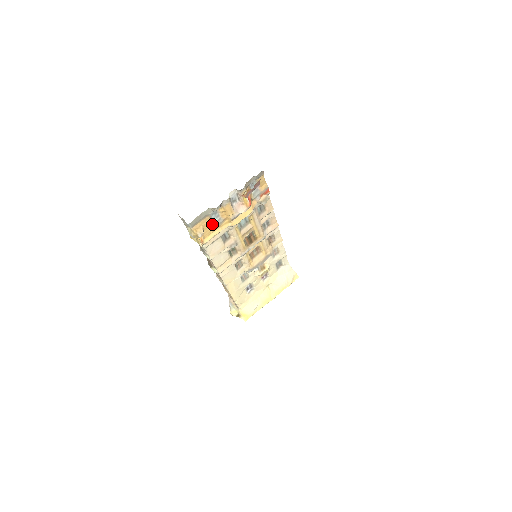
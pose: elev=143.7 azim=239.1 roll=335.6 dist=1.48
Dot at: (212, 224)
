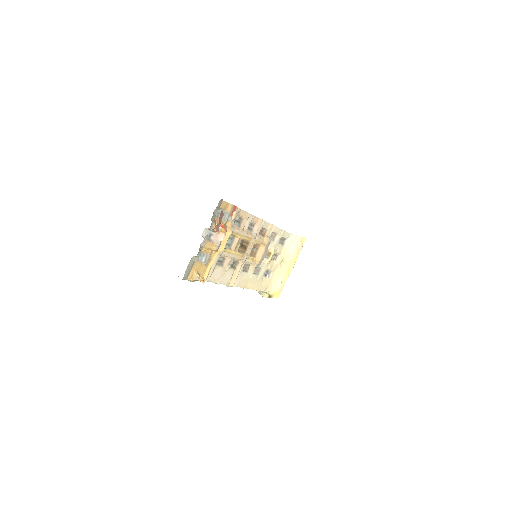
Dot at: (202, 263)
